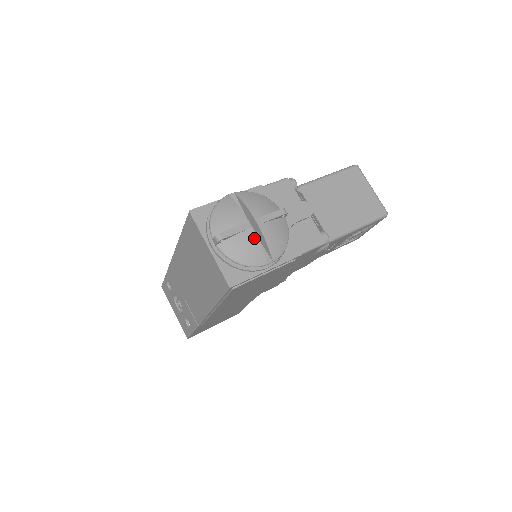
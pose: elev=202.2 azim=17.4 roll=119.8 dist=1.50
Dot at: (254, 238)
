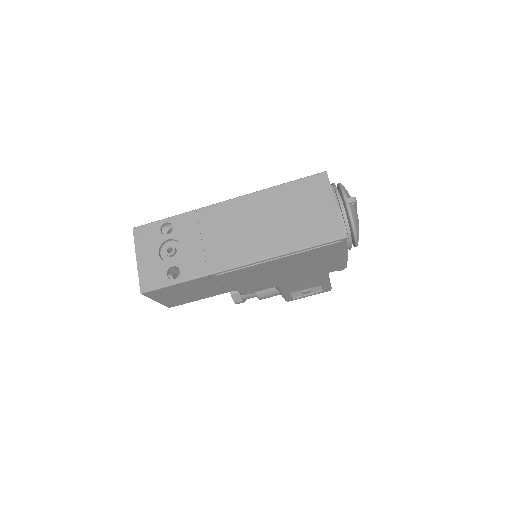
Dot at: occluded
